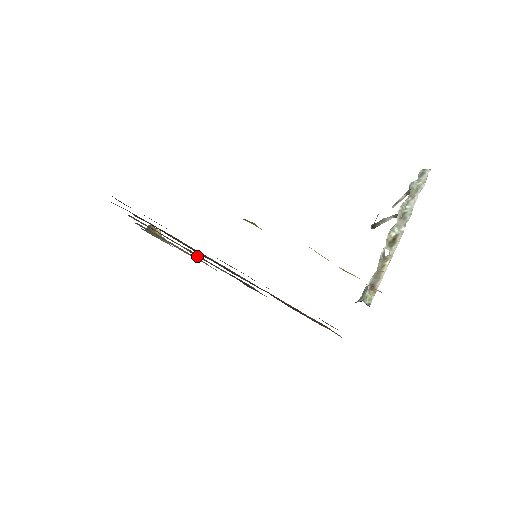
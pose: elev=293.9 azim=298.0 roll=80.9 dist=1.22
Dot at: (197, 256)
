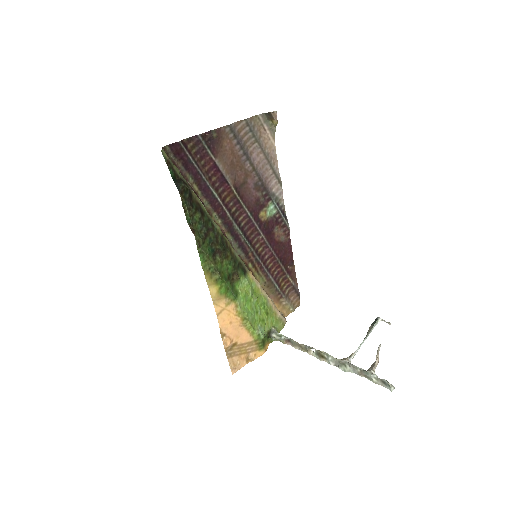
Dot at: (261, 187)
